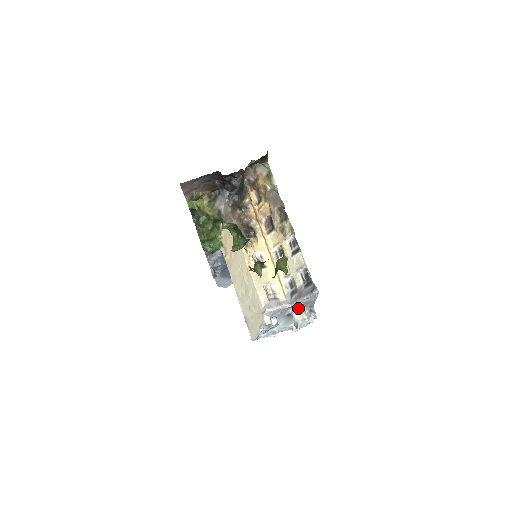
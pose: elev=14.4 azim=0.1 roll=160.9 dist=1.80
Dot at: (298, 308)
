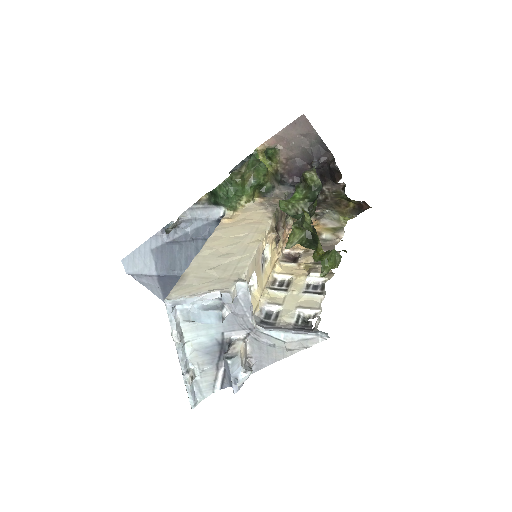
Dot at: (247, 346)
